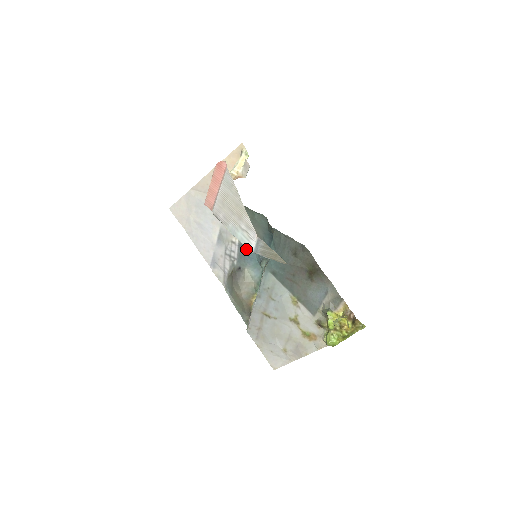
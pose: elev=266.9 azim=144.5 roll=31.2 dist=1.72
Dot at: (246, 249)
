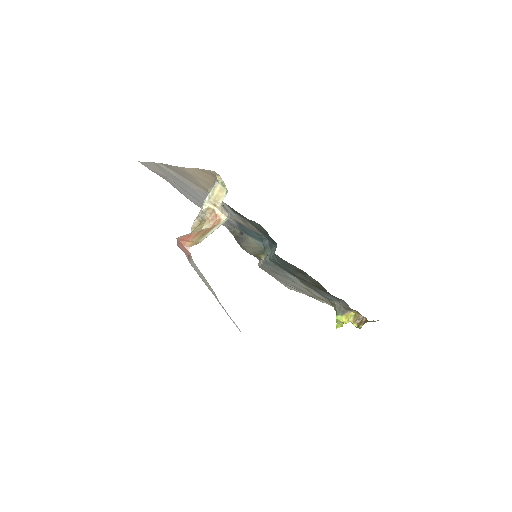
Dot at: (246, 229)
